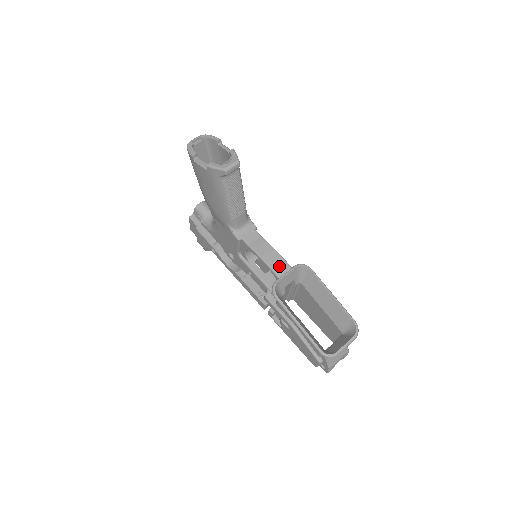
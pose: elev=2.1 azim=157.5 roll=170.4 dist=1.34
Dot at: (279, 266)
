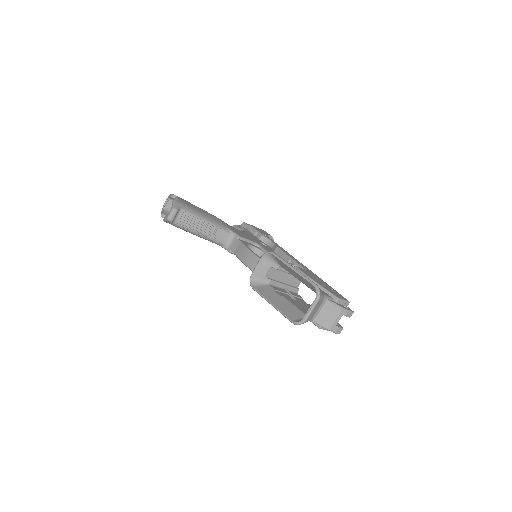
Dot at: (251, 262)
